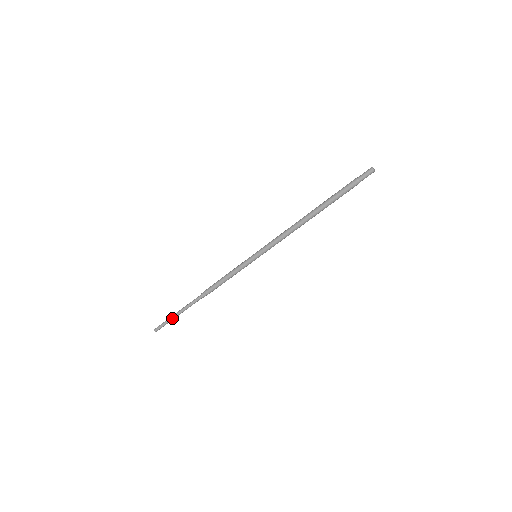
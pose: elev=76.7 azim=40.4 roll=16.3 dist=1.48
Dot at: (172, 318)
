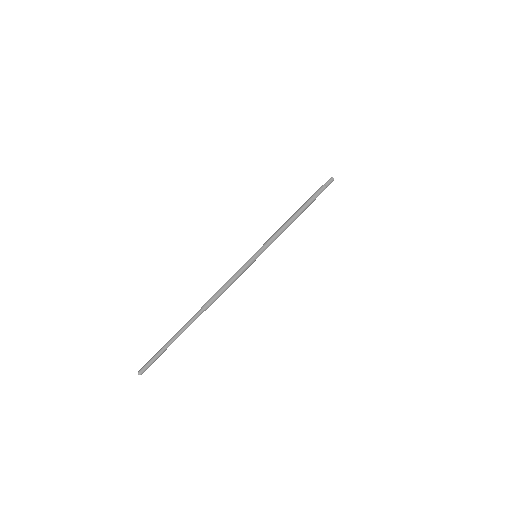
Dot at: (165, 346)
